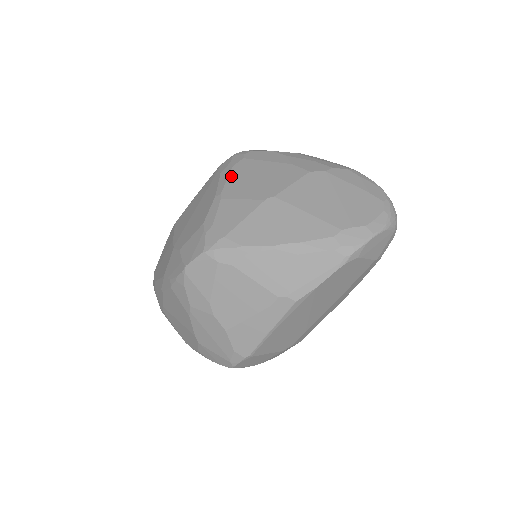
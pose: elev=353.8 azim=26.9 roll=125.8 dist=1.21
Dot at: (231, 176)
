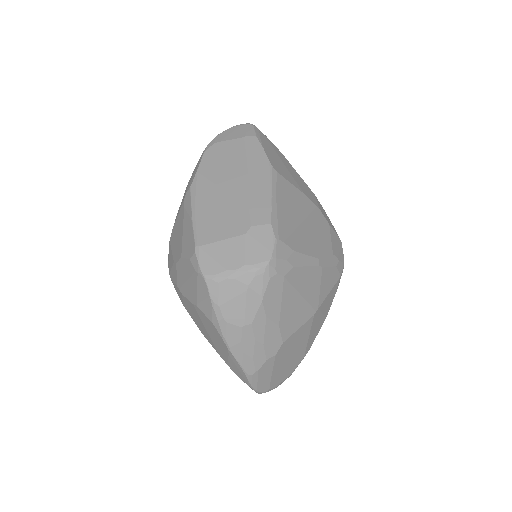
Dot at: occluded
